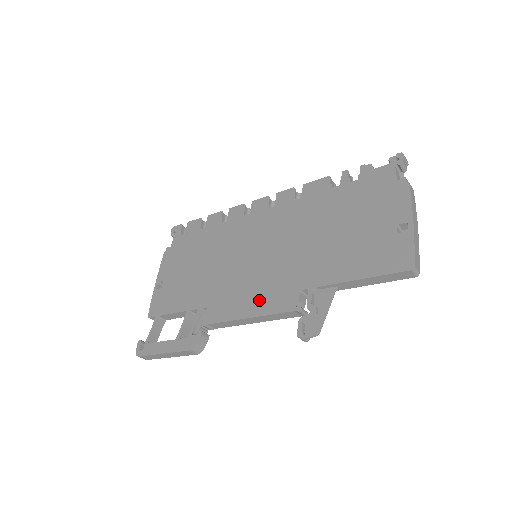
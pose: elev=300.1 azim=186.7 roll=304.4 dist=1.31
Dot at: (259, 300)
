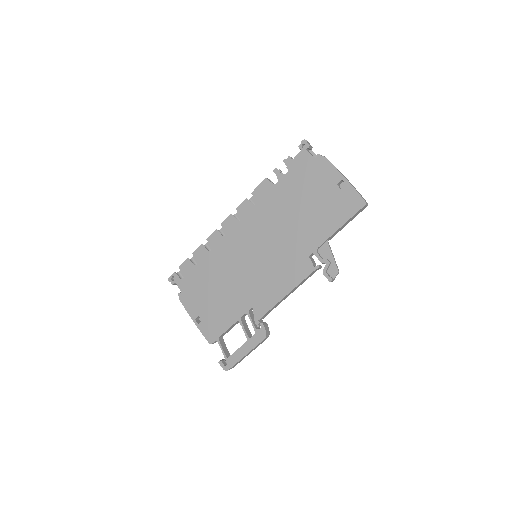
Dot at: (286, 279)
